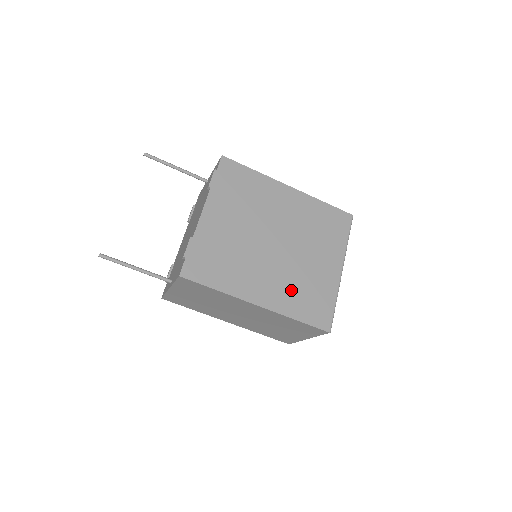
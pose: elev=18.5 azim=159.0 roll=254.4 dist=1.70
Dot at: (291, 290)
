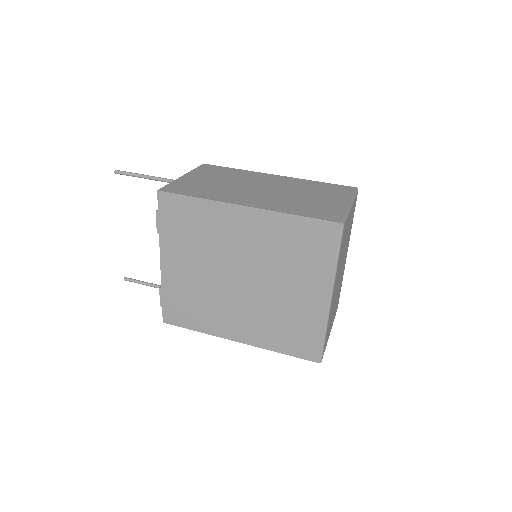
Dot at: (268, 326)
